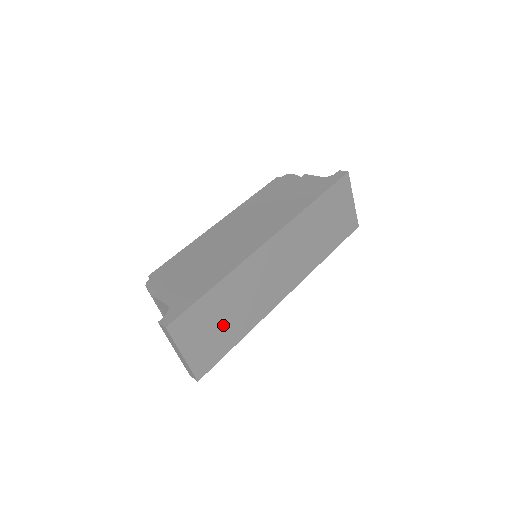
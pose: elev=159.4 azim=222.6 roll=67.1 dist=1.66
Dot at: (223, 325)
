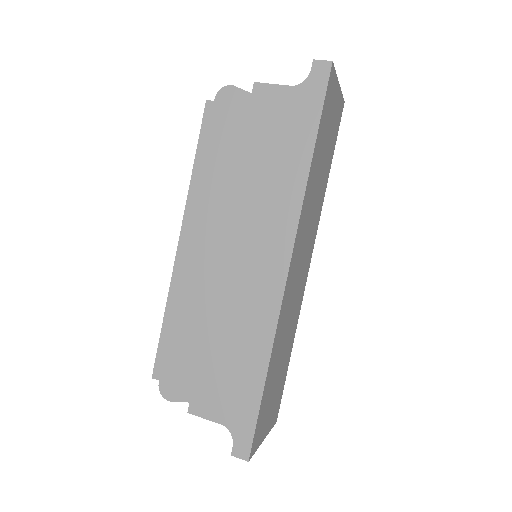
Dot at: (279, 375)
